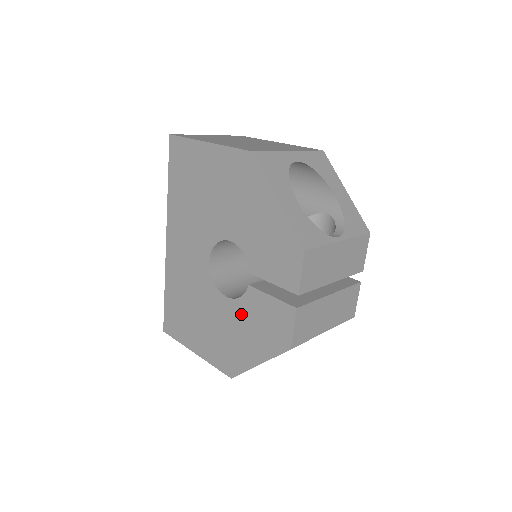
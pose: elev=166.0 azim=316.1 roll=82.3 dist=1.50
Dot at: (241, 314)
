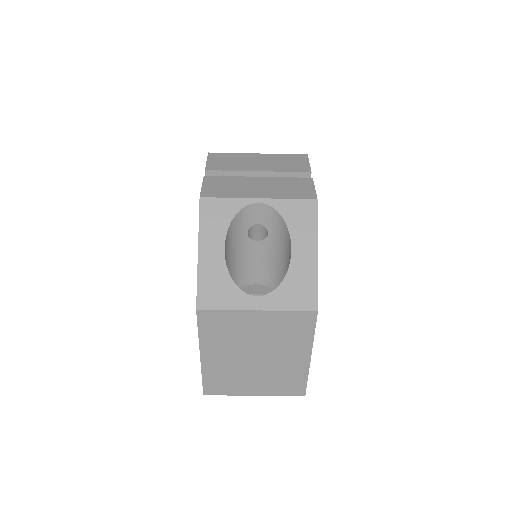
Dot at: occluded
